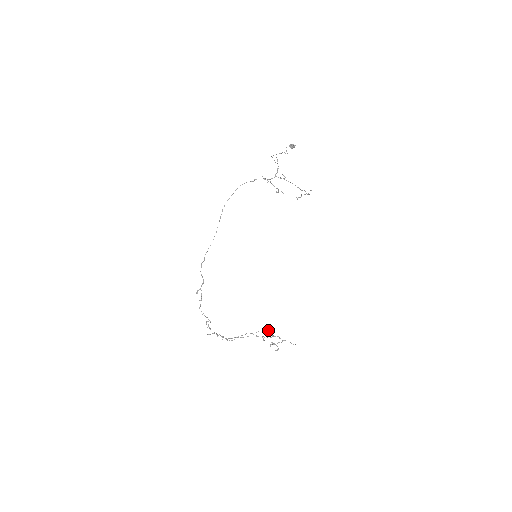
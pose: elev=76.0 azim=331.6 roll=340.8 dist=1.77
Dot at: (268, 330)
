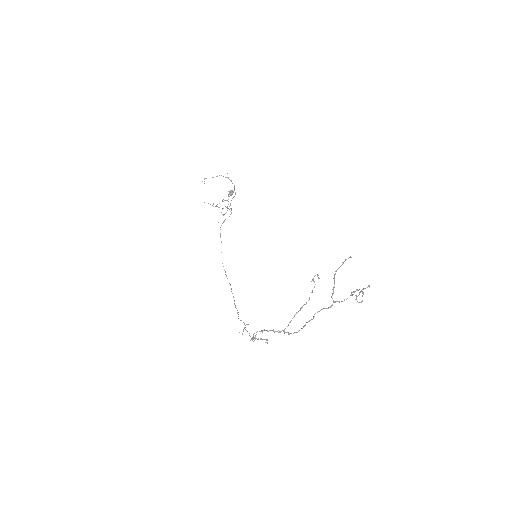
Dot at: (313, 281)
